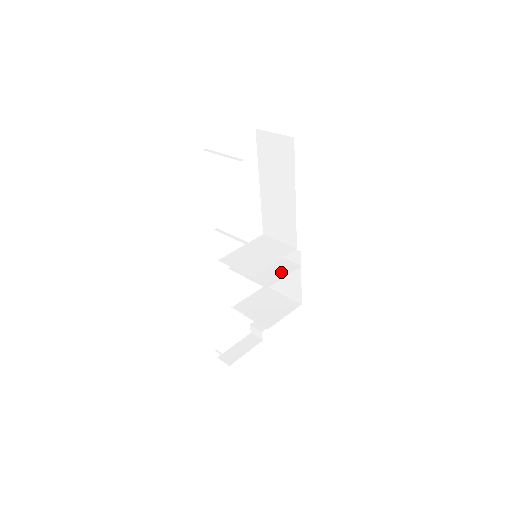
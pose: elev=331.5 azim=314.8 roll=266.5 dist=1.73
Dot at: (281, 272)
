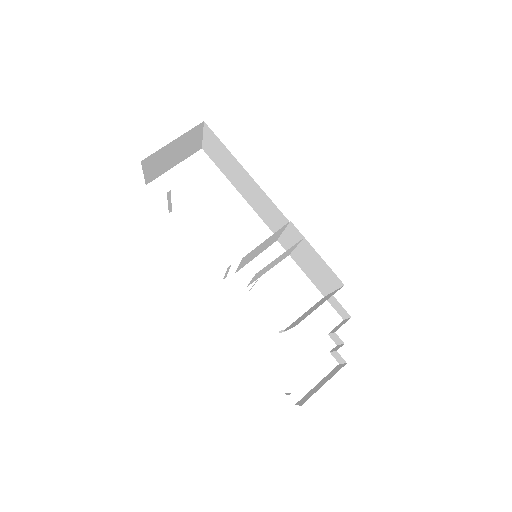
Dot at: (282, 255)
